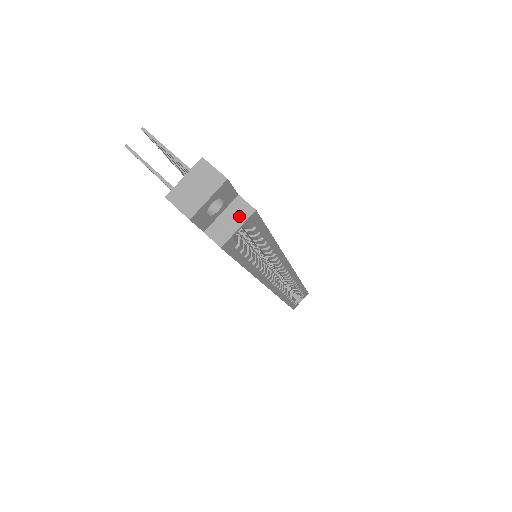
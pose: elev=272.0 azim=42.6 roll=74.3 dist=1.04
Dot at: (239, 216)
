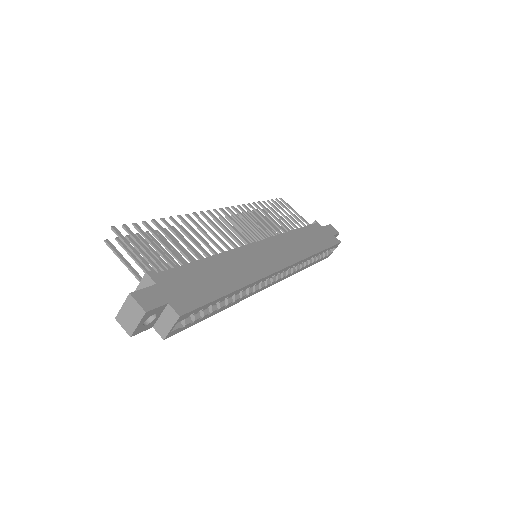
Dot at: (171, 319)
